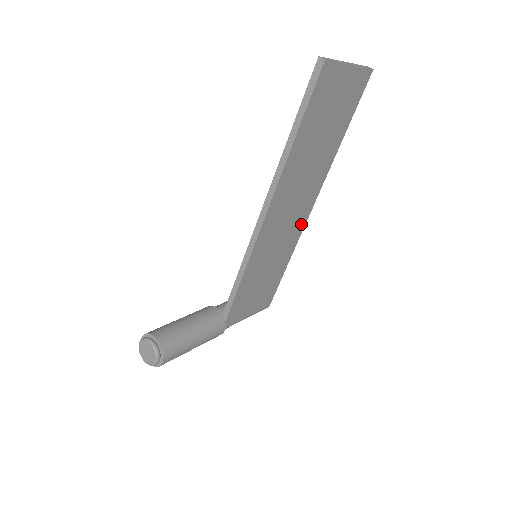
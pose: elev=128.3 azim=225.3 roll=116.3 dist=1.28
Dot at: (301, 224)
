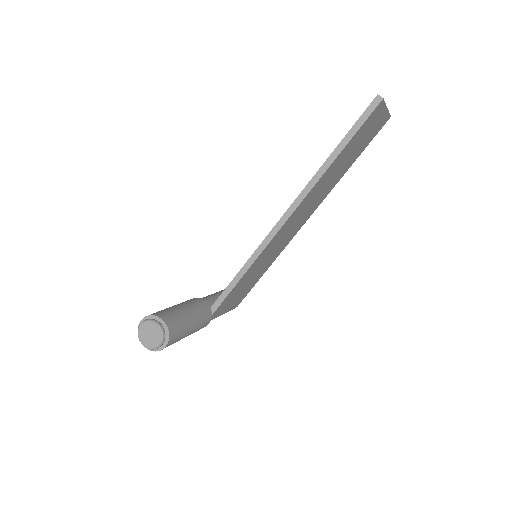
Dot at: (293, 234)
